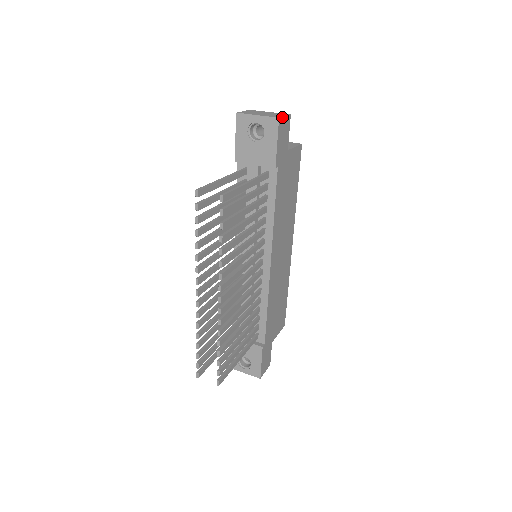
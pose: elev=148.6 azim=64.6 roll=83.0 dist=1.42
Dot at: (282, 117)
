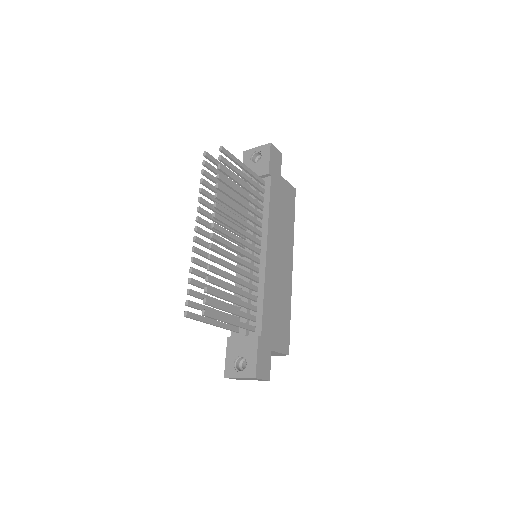
Dot at: (274, 146)
